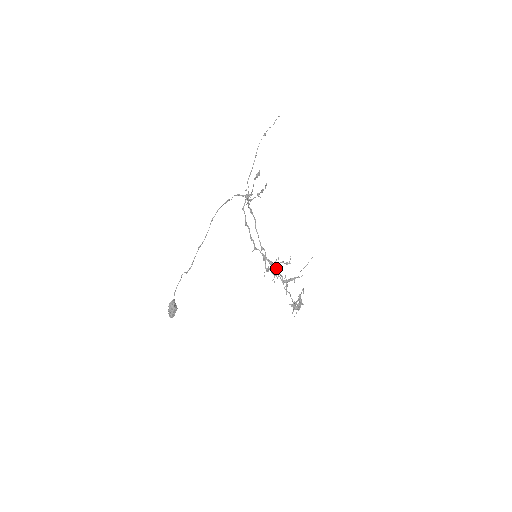
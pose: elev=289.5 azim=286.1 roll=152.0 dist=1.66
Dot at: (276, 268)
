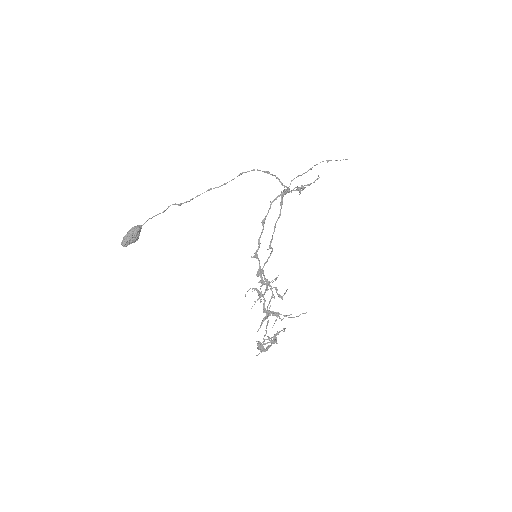
Dot at: (266, 289)
